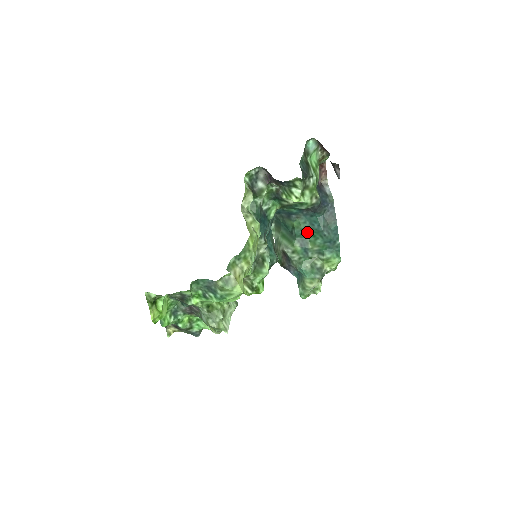
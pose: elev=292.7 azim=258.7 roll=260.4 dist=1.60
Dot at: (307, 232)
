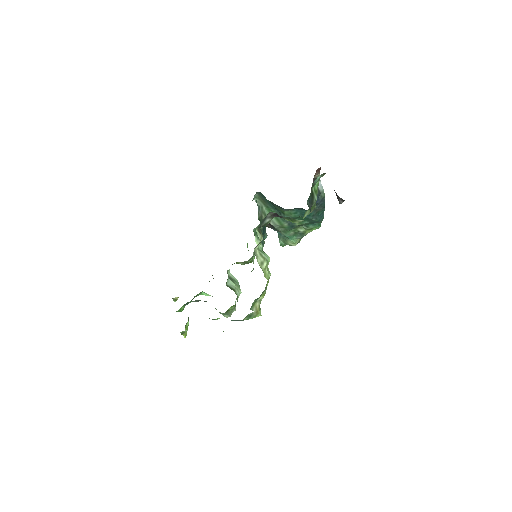
Dot at: (296, 218)
